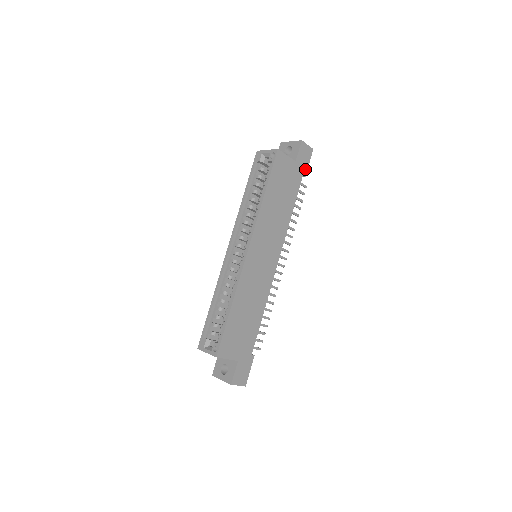
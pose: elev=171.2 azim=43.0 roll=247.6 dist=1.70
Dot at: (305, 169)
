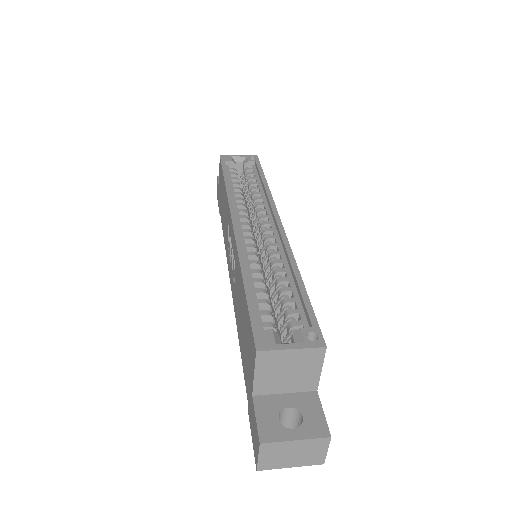
Dot at: occluded
